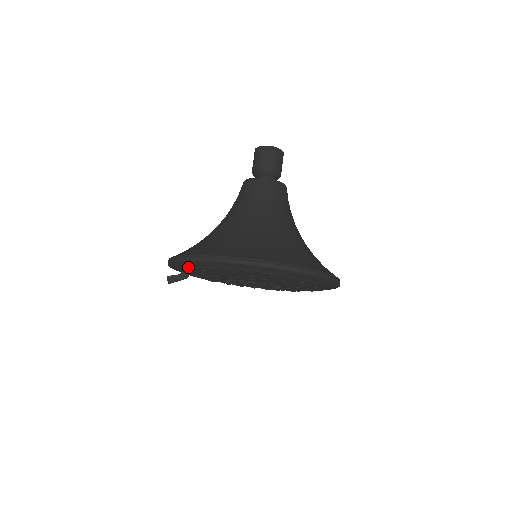
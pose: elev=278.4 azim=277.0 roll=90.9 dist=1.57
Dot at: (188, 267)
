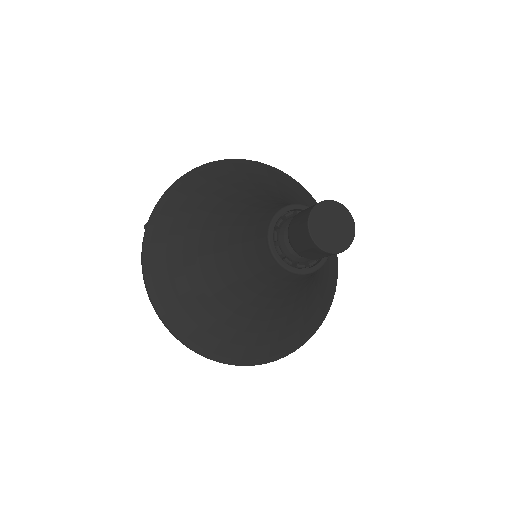
Dot at: occluded
